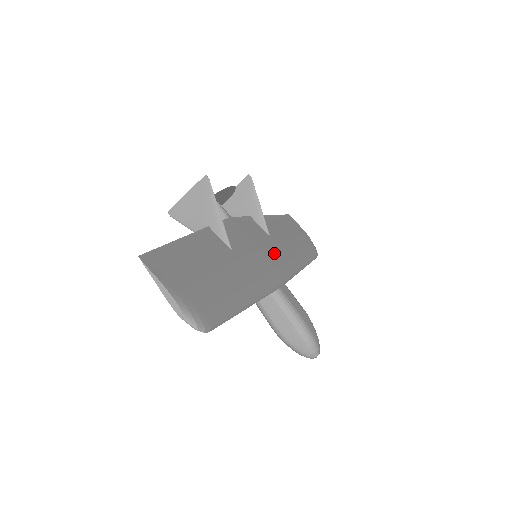
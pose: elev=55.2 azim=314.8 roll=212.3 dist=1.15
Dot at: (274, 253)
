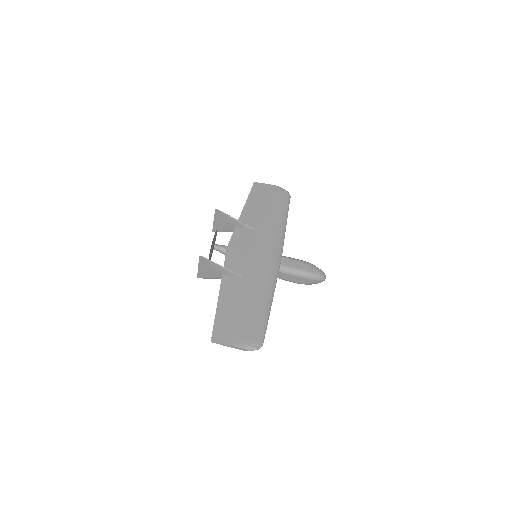
Dot at: (264, 243)
